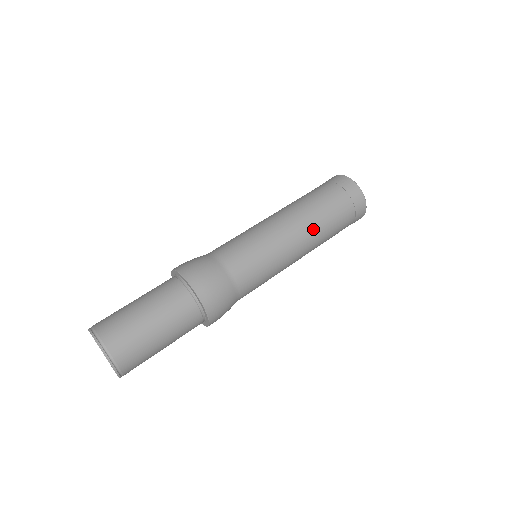
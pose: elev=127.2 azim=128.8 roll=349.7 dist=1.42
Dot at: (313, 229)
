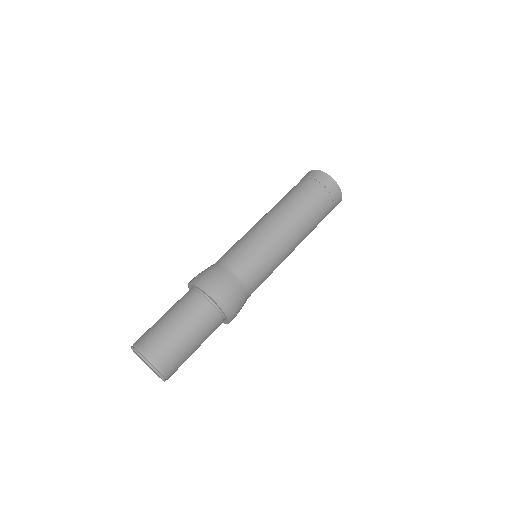
Dot at: (304, 231)
